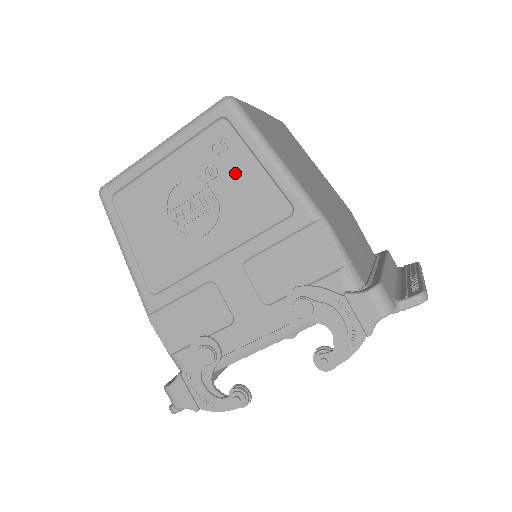
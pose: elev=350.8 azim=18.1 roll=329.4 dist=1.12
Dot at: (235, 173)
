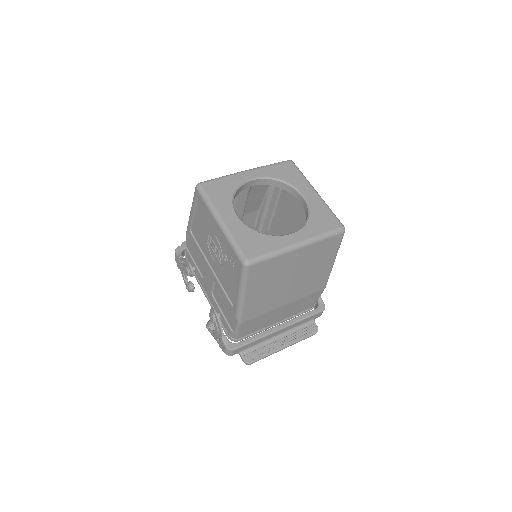
Dot at: (230, 273)
